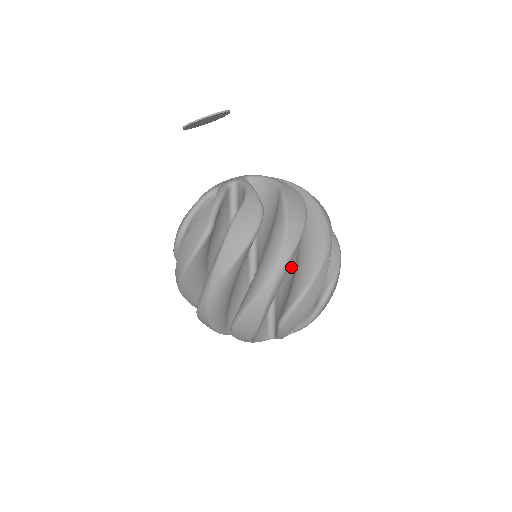
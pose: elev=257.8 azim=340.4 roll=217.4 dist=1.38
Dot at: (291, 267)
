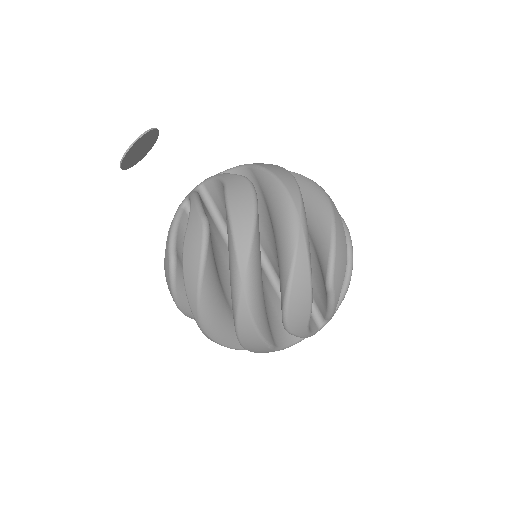
Dot at: occluded
